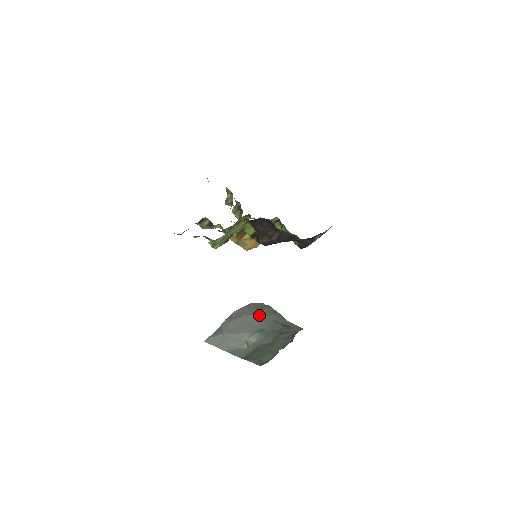
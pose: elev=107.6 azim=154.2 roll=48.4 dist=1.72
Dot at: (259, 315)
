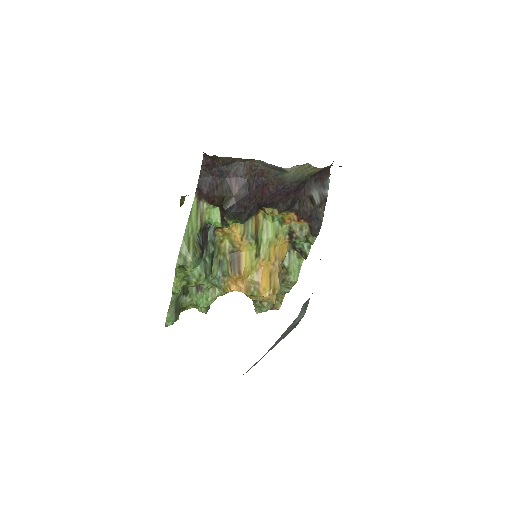
Dot at: occluded
